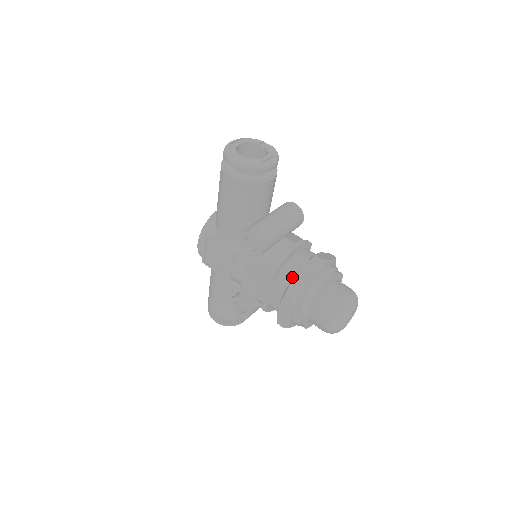
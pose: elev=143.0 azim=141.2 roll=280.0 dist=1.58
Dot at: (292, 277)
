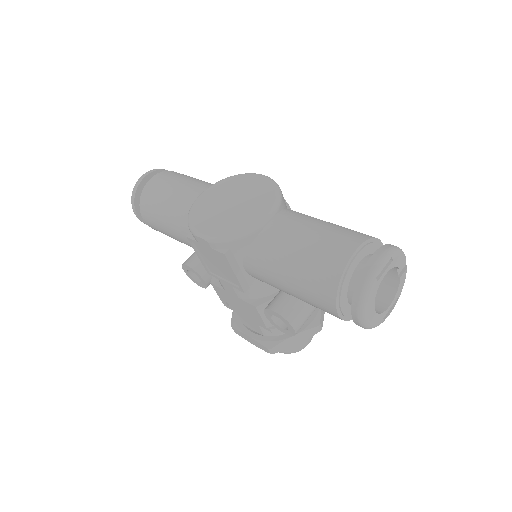
Dot at: occluded
